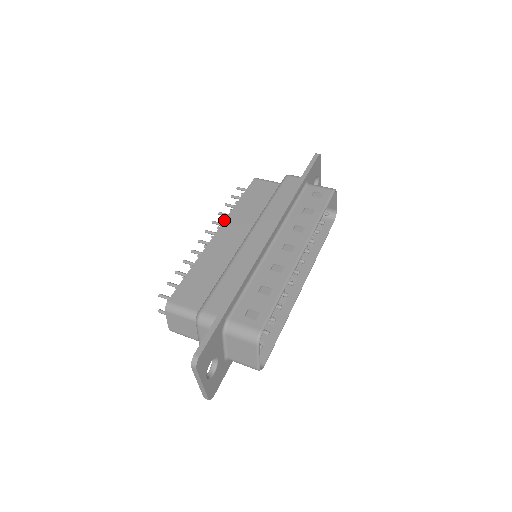
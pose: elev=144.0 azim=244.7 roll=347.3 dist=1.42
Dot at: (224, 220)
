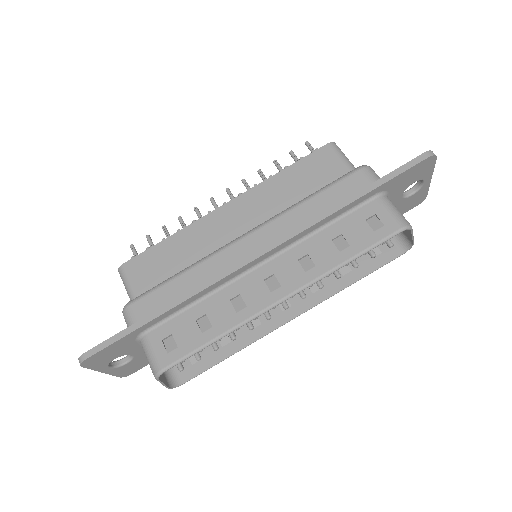
Dot at: occluded
